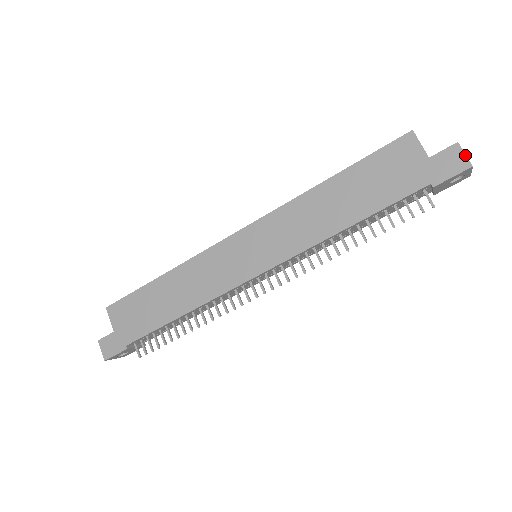
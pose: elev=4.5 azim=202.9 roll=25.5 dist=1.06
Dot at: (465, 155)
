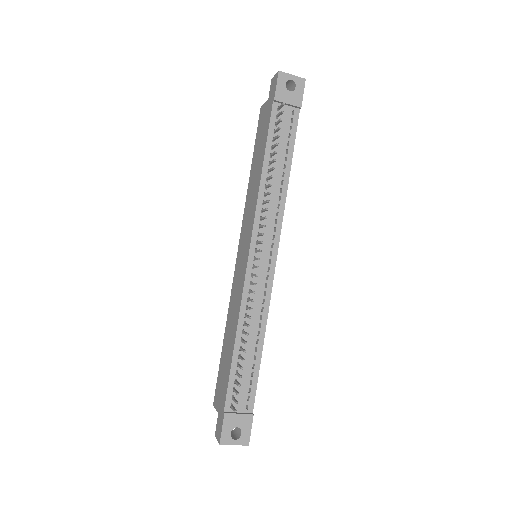
Dot at: (275, 75)
